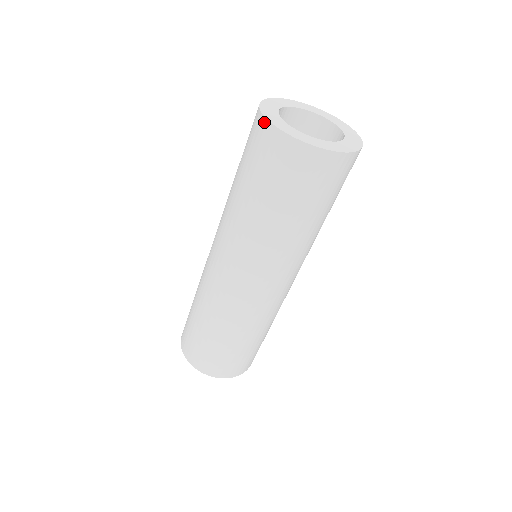
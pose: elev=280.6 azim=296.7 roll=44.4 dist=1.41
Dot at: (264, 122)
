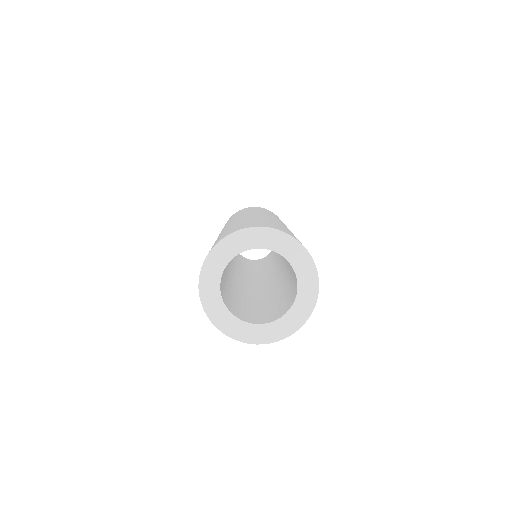
Dot at: (232, 337)
